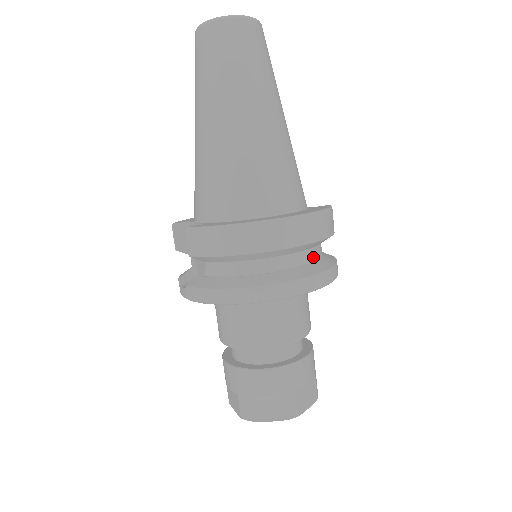
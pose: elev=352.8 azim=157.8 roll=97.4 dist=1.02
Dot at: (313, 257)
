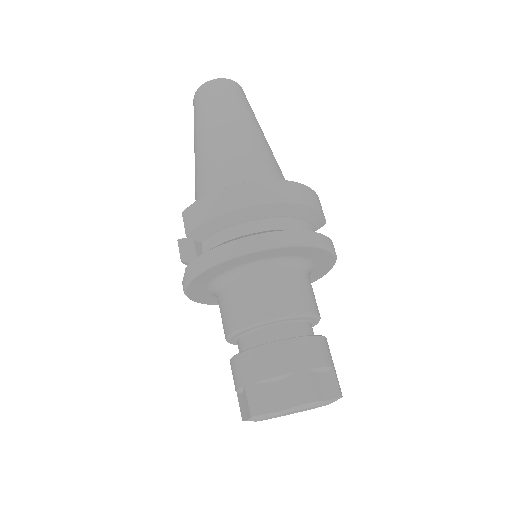
Dot at: (303, 229)
